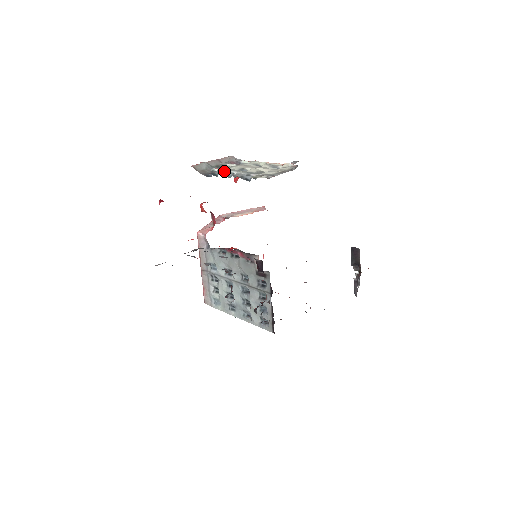
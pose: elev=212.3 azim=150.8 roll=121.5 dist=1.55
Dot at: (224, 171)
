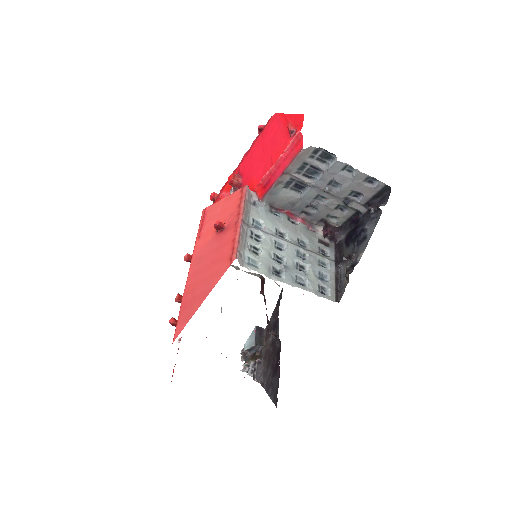
Dot at: occluded
